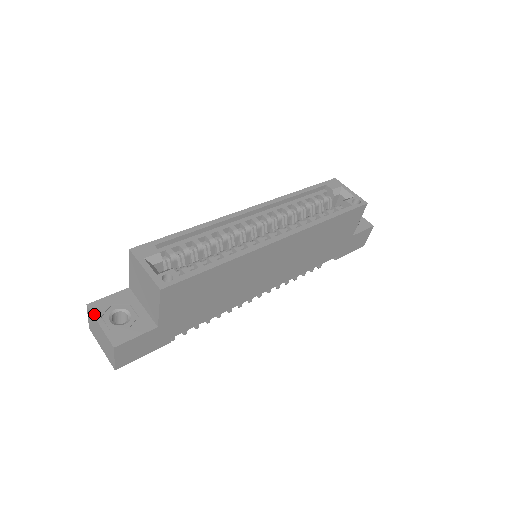
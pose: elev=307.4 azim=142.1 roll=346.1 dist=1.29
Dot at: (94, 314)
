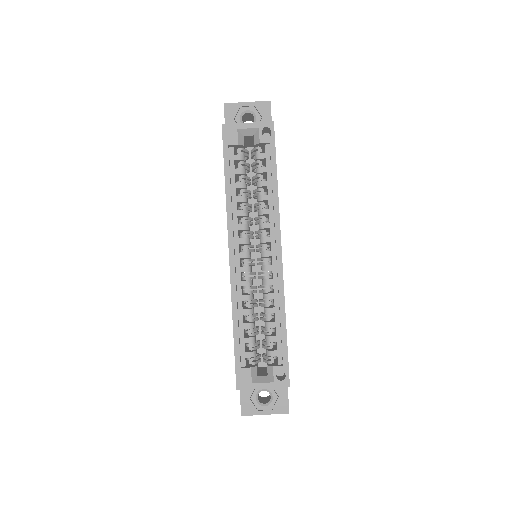
Dot at: occluded
